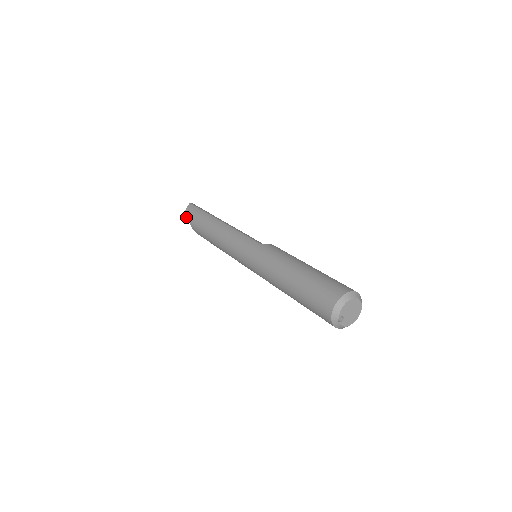
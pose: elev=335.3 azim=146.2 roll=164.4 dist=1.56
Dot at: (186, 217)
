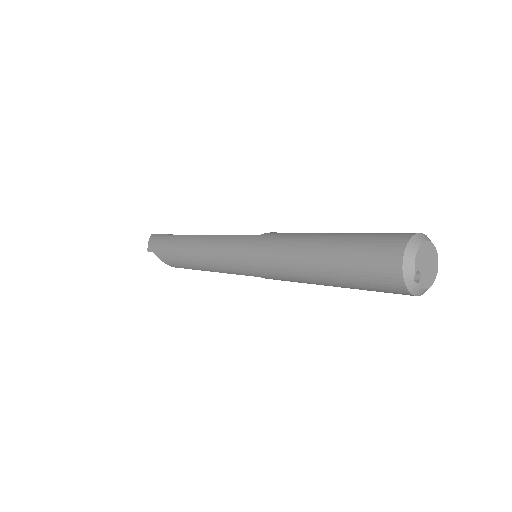
Dot at: (150, 250)
